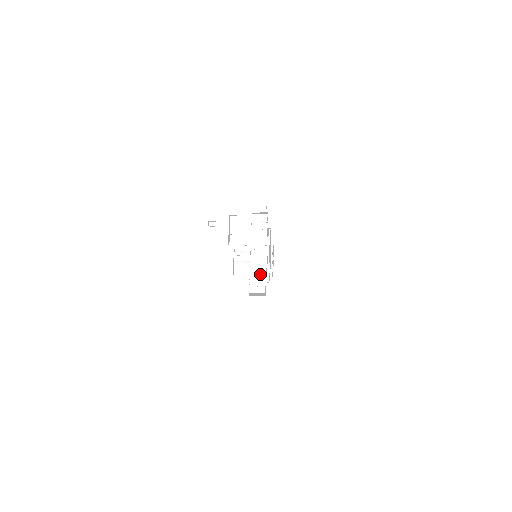
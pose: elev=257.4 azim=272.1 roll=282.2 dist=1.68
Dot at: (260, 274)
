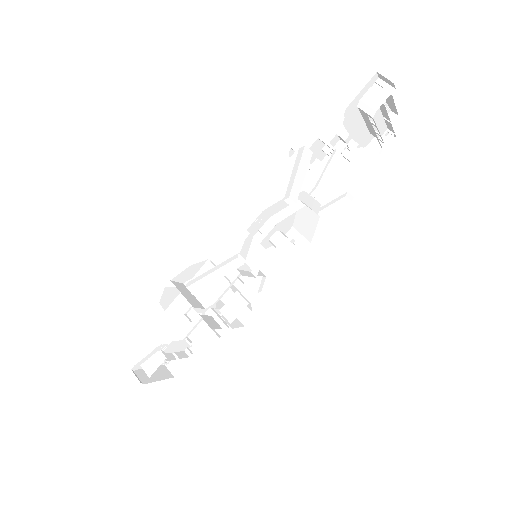
Dot at: occluded
